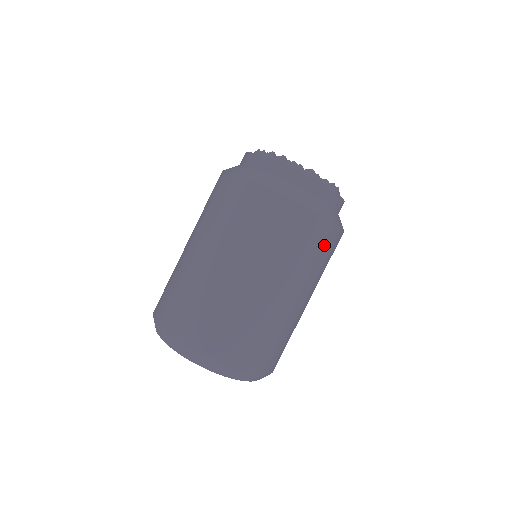
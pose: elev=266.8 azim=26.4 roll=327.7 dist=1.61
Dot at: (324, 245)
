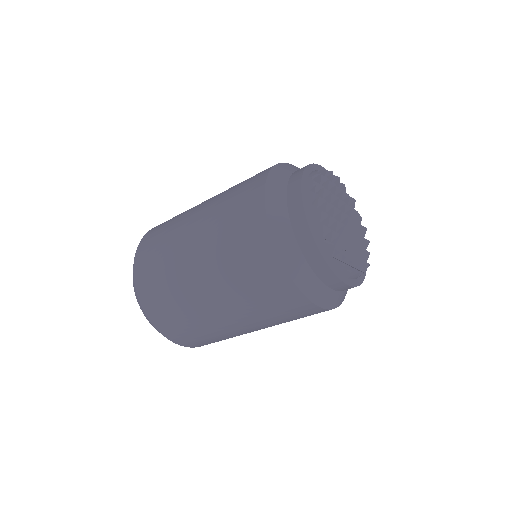
Dot at: (293, 312)
